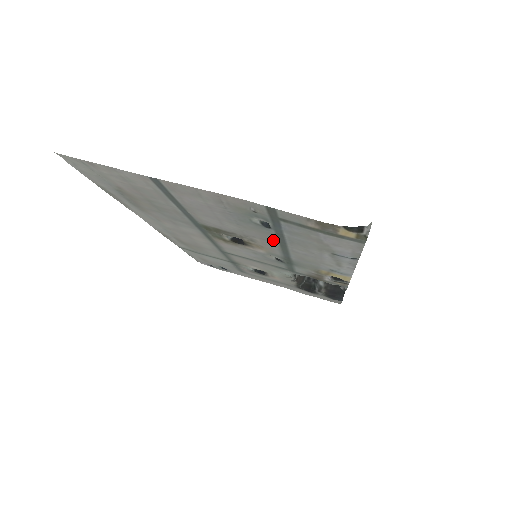
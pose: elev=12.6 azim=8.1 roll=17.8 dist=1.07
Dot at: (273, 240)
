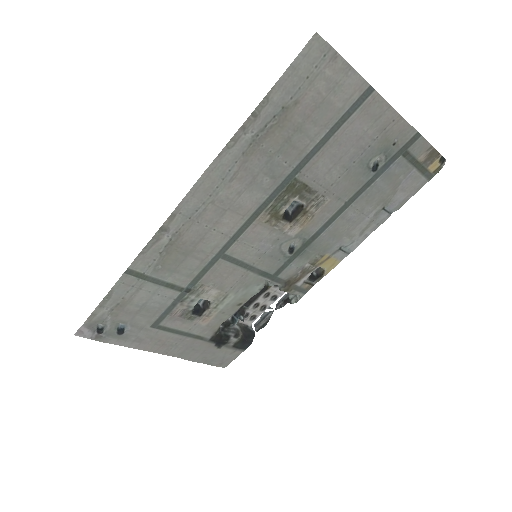
Dot at: (347, 197)
